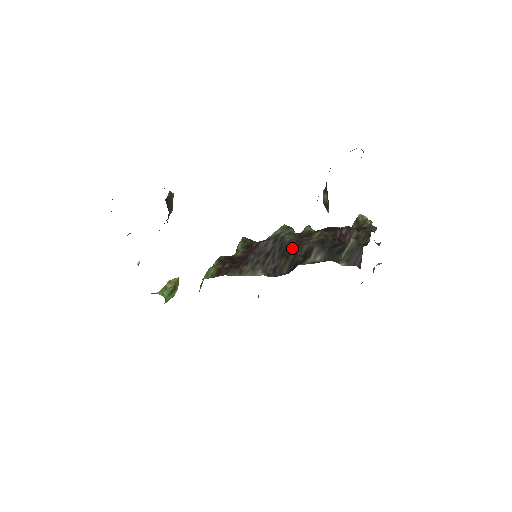
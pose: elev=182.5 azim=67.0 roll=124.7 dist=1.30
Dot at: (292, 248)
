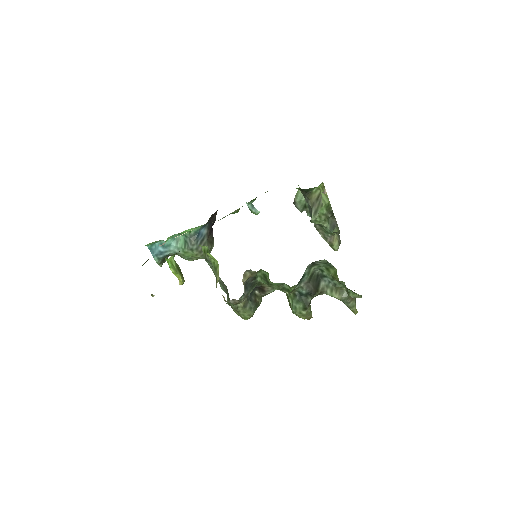
Dot at: occluded
